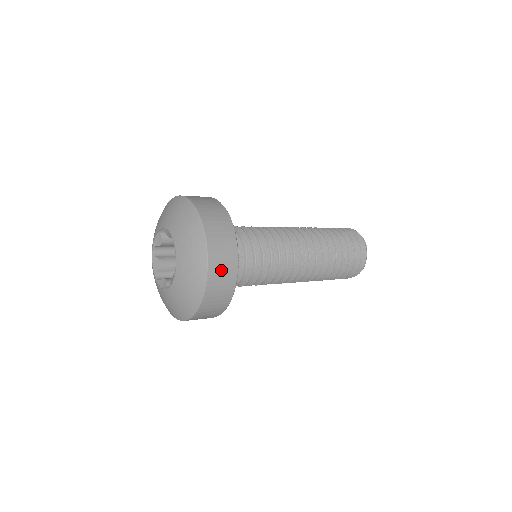
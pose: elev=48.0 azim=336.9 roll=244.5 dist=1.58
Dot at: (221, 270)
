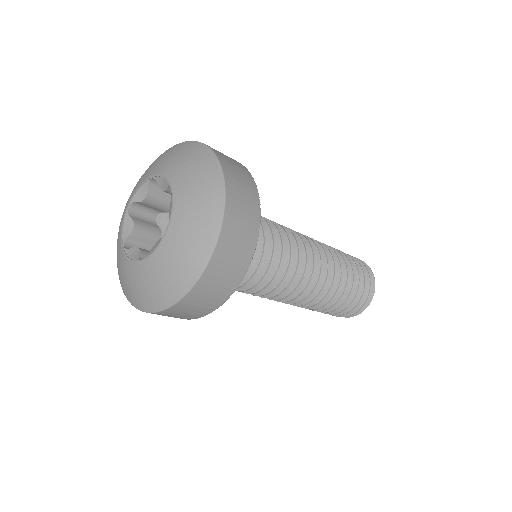
Dot at: (233, 248)
